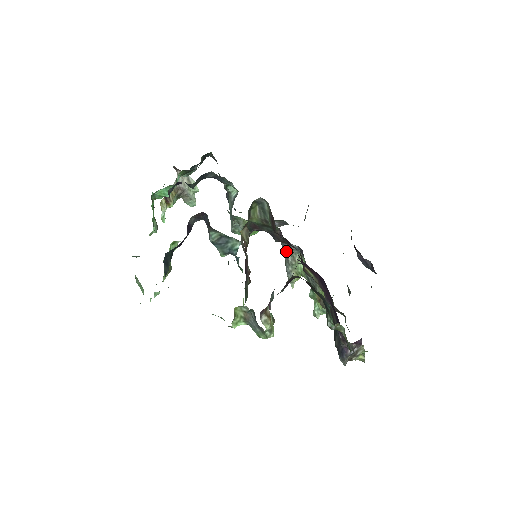
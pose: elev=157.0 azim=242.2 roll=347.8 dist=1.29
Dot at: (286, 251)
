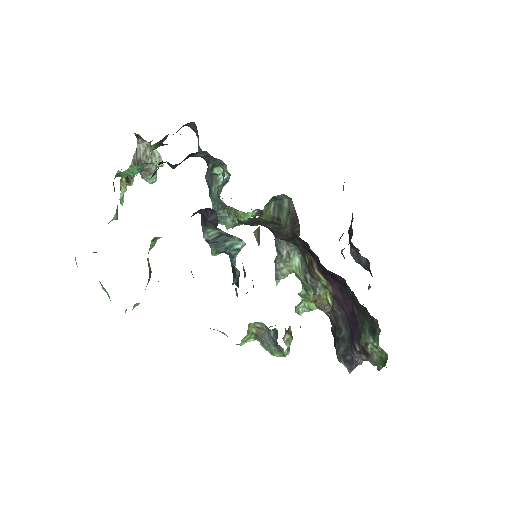
Dot at: (281, 247)
